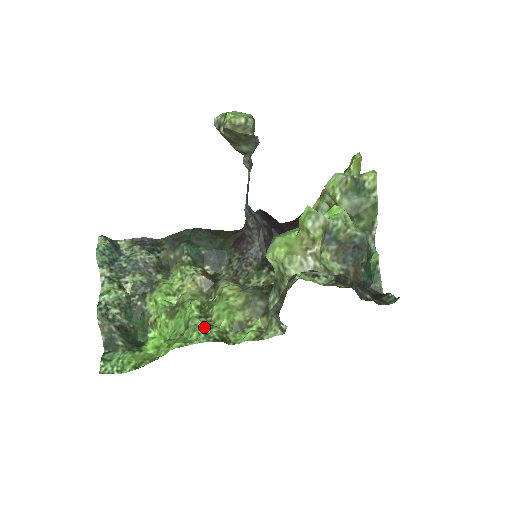
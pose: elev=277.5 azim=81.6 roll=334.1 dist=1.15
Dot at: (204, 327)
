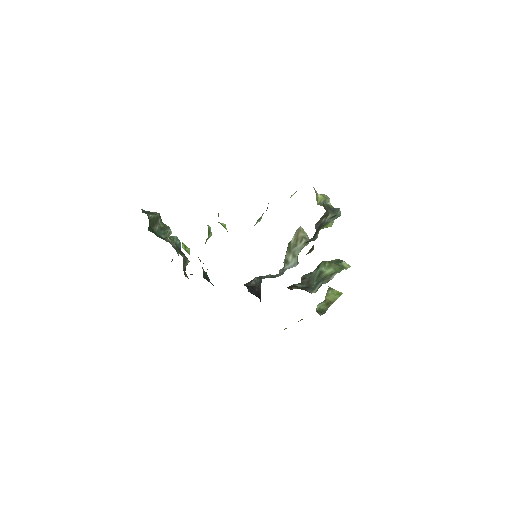
Dot at: occluded
